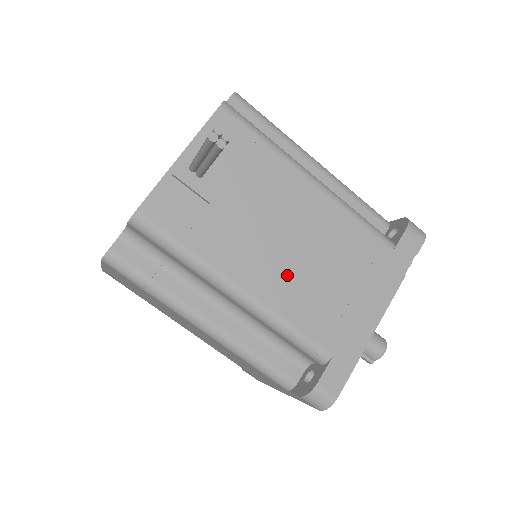
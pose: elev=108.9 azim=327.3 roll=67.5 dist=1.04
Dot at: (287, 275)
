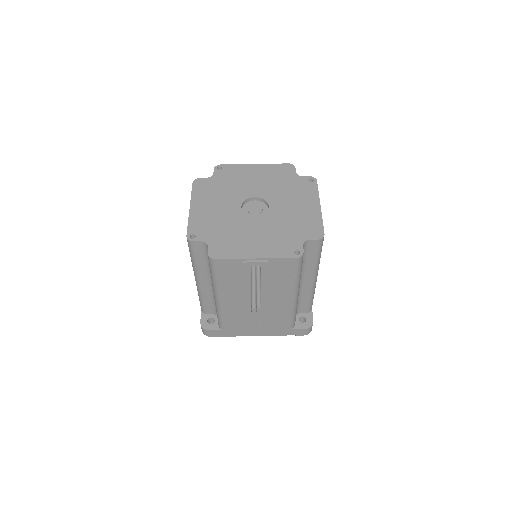
Dot at: (241, 308)
